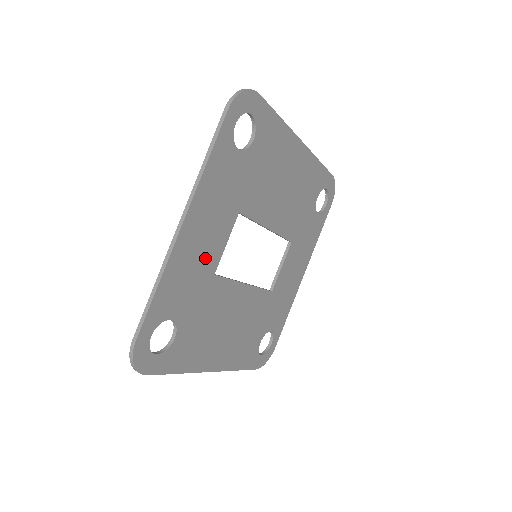
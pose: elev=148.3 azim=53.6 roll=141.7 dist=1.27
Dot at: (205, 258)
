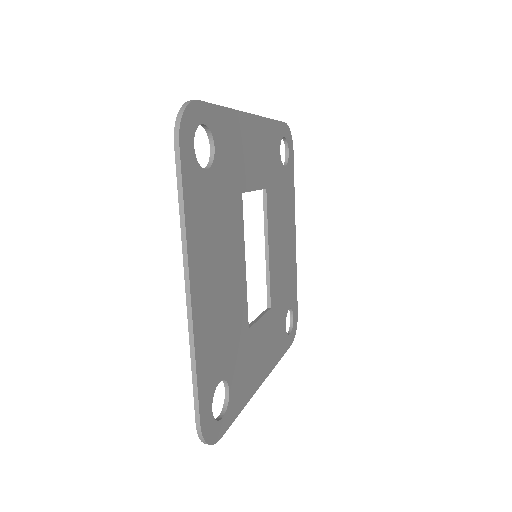
Dot at: (246, 166)
